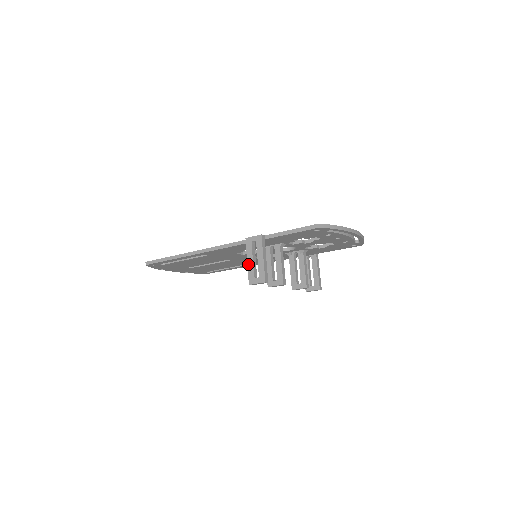
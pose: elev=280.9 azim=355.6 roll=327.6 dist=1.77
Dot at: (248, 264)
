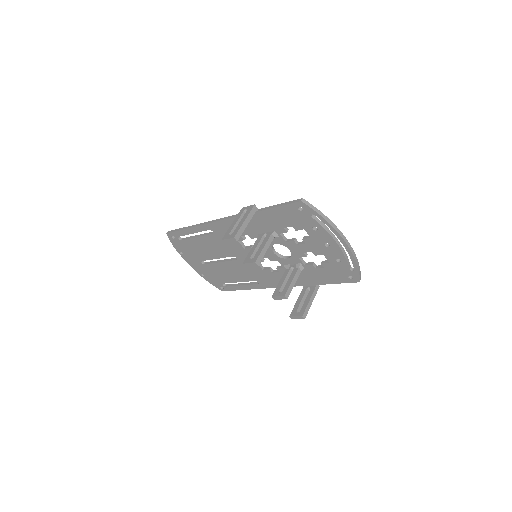
Dot at: (231, 225)
